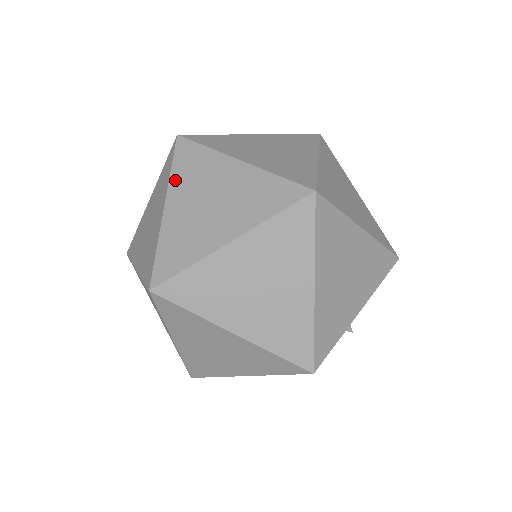
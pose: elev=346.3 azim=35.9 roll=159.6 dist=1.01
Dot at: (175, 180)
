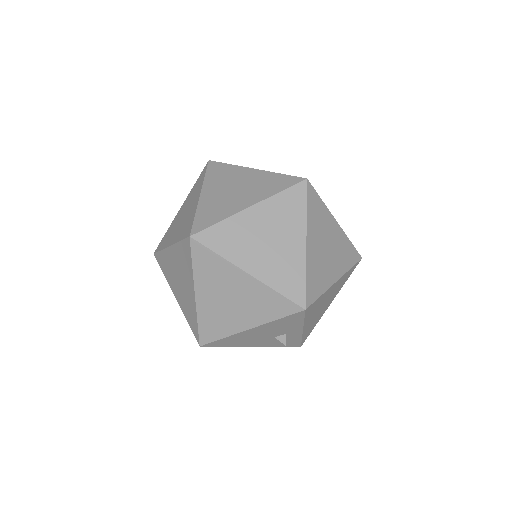
Dot at: (190, 193)
